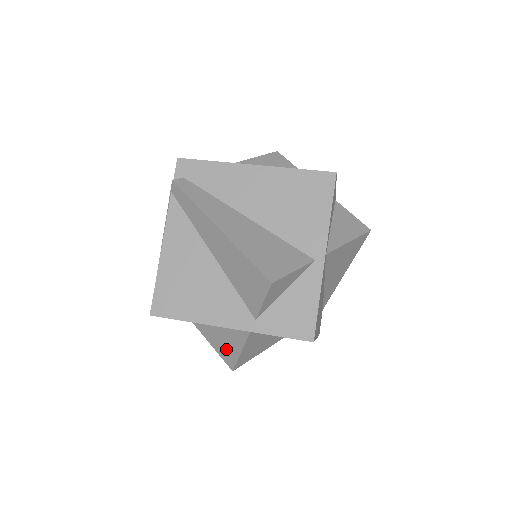
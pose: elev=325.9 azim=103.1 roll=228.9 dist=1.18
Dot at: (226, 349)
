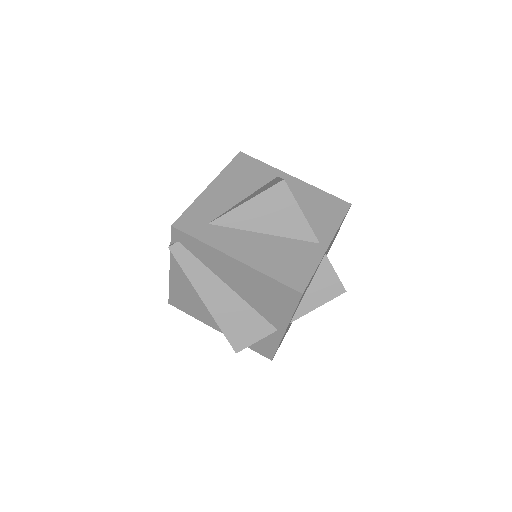
Dot at: occluded
